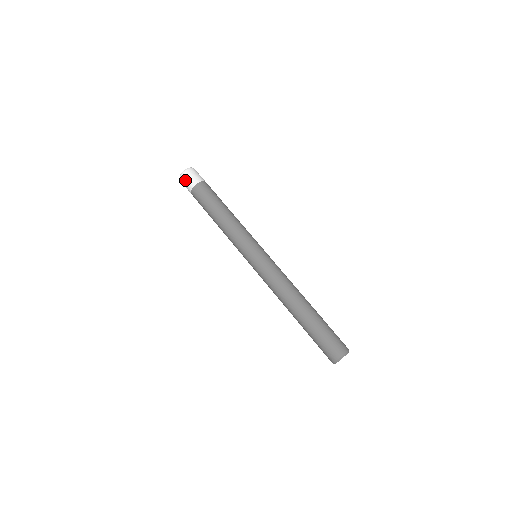
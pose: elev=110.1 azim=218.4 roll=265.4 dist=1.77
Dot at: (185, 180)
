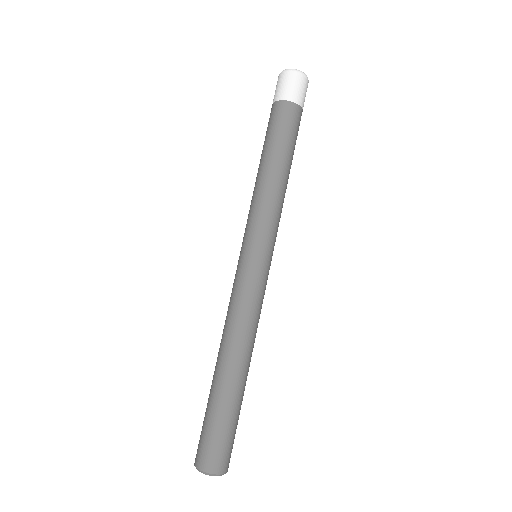
Dot at: (284, 81)
